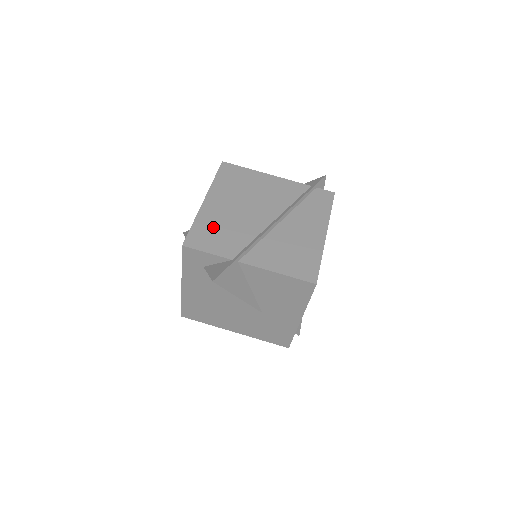
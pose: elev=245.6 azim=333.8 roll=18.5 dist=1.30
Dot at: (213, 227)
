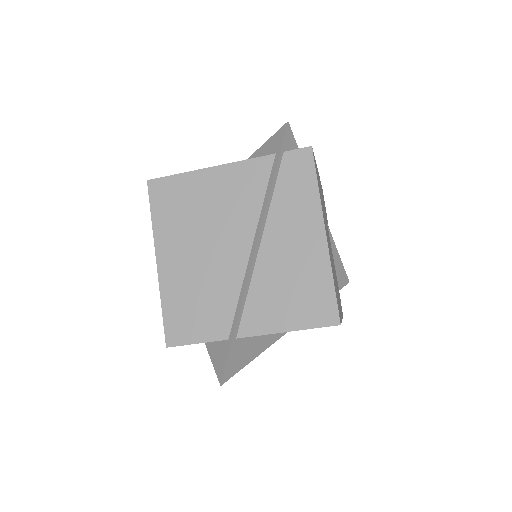
Dot at: (186, 301)
